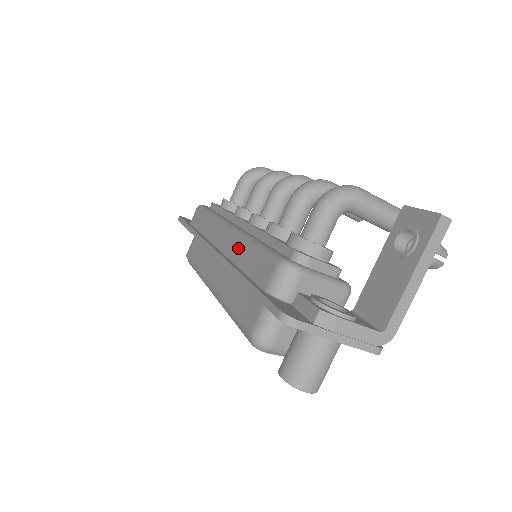
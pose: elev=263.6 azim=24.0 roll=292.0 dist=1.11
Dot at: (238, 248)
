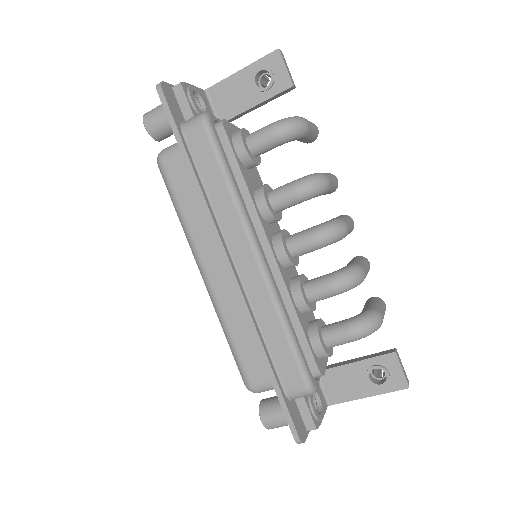
Dot at: (266, 310)
